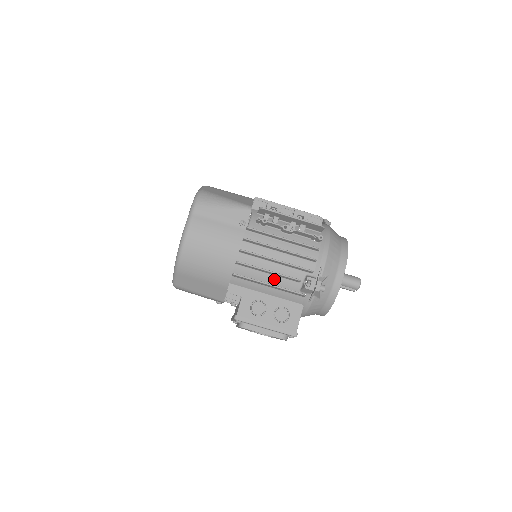
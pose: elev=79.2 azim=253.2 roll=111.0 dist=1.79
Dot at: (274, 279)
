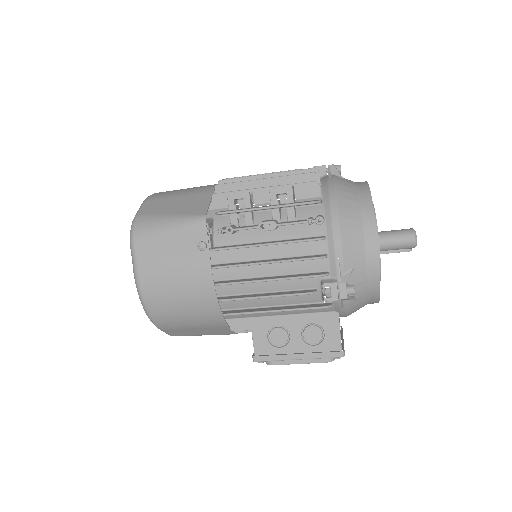
Dot at: (280, 299)
